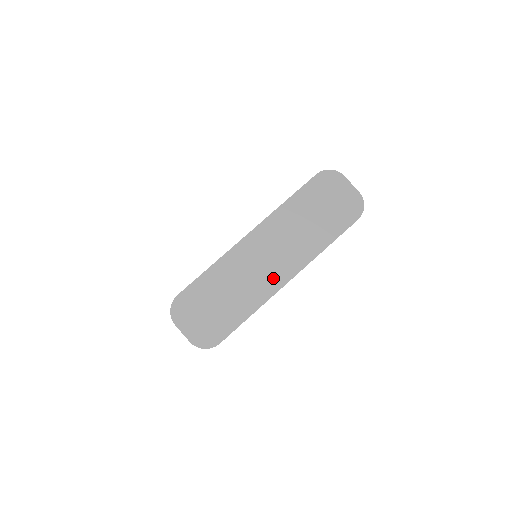
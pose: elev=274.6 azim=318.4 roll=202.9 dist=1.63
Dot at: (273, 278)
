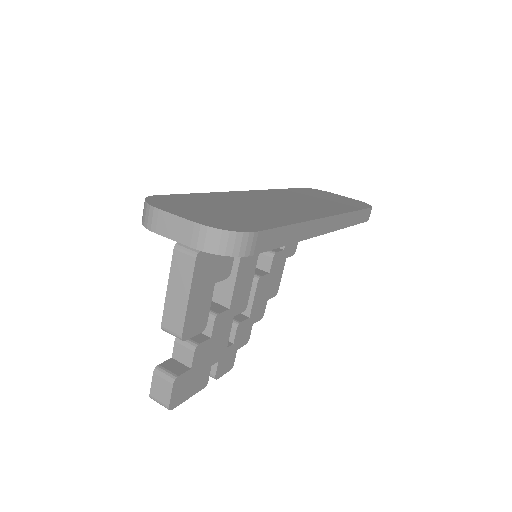
Dot at: (305, 211)
